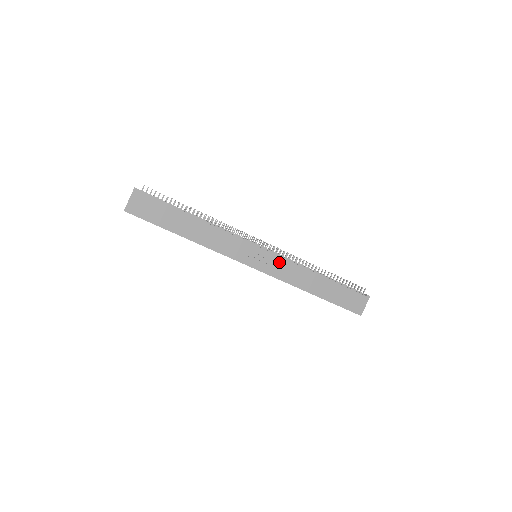
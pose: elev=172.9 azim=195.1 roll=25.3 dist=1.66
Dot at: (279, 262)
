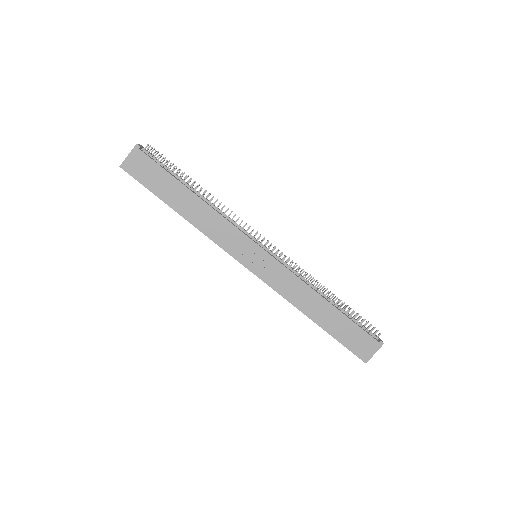
Dot at: (280, 270)
